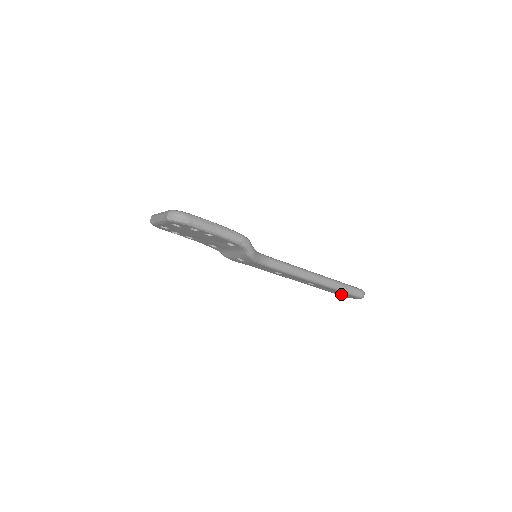
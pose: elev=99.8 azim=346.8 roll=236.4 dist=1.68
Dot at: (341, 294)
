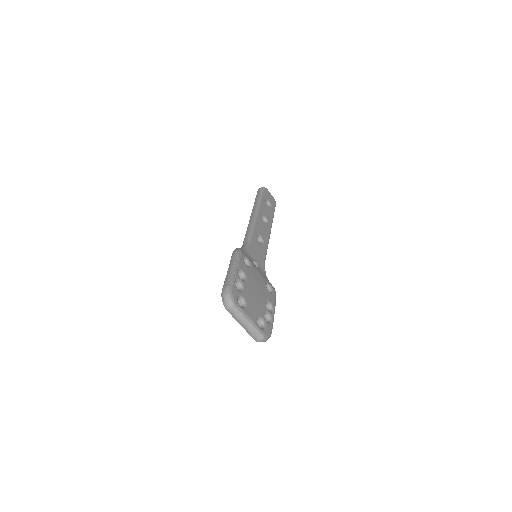
Dot at: occluded
